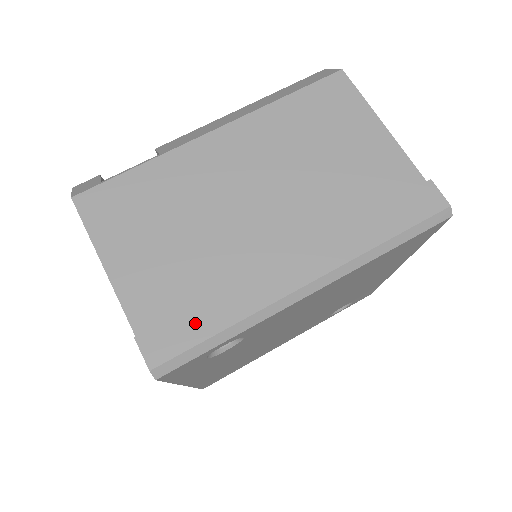
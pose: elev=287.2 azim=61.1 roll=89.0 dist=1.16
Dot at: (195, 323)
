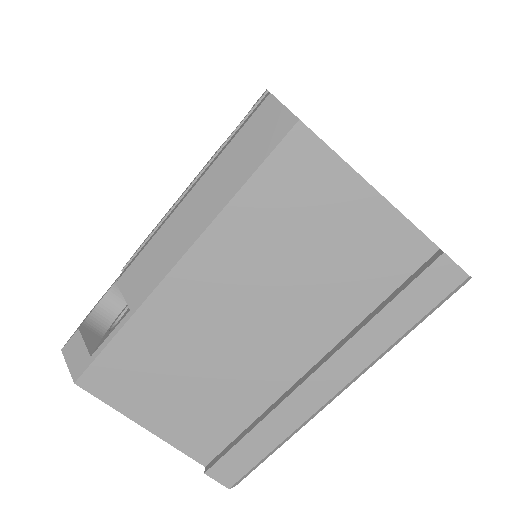
Dot at: (248, 451)
